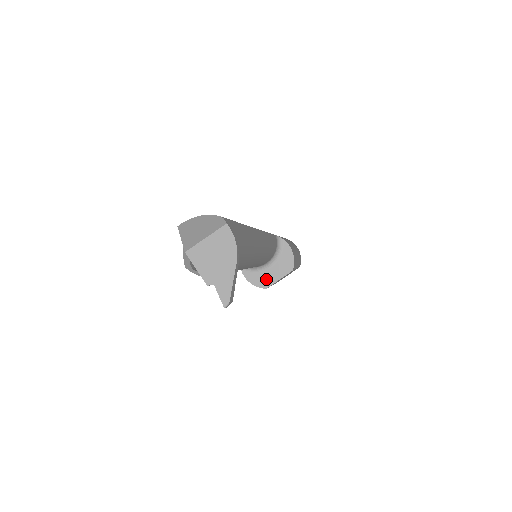
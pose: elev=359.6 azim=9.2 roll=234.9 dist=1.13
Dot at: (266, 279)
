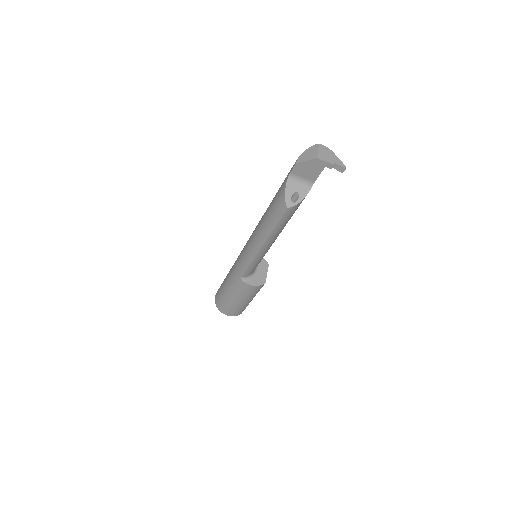
Dot at: (261, 278)
